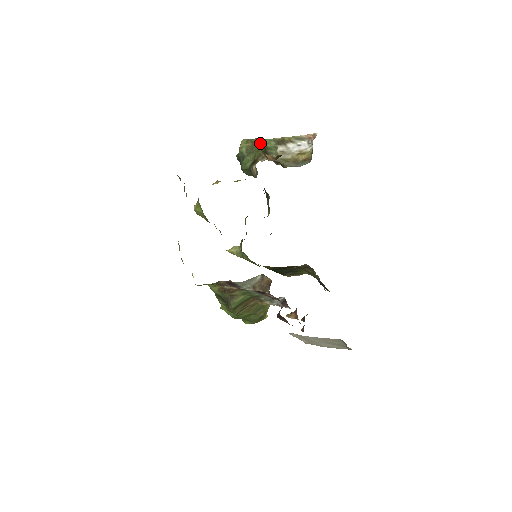
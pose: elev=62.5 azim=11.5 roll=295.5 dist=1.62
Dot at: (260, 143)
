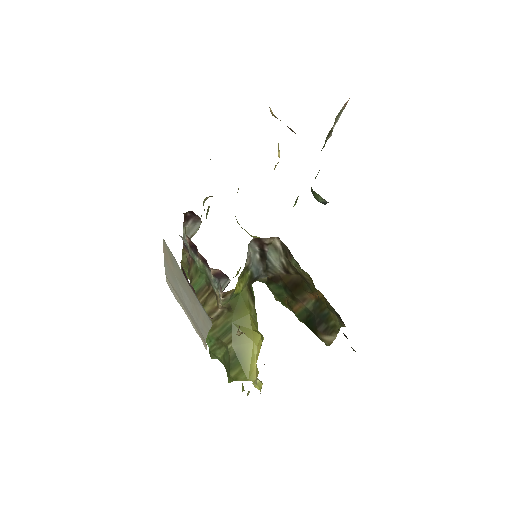
Dot at: occluded
